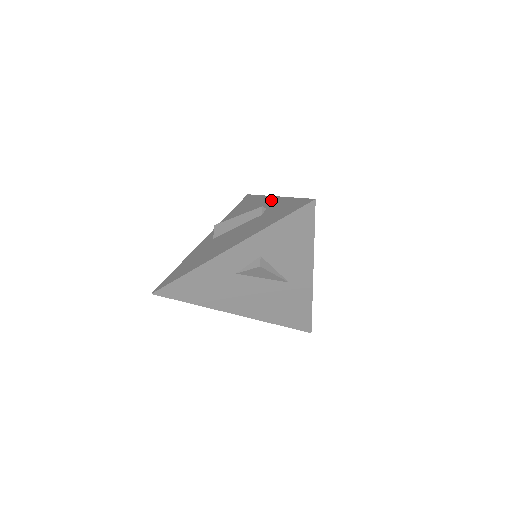
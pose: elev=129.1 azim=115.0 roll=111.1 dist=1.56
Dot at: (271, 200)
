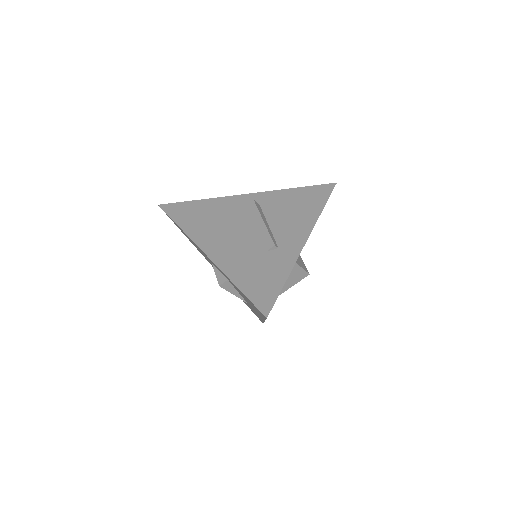
Dot at: (298, 241)
